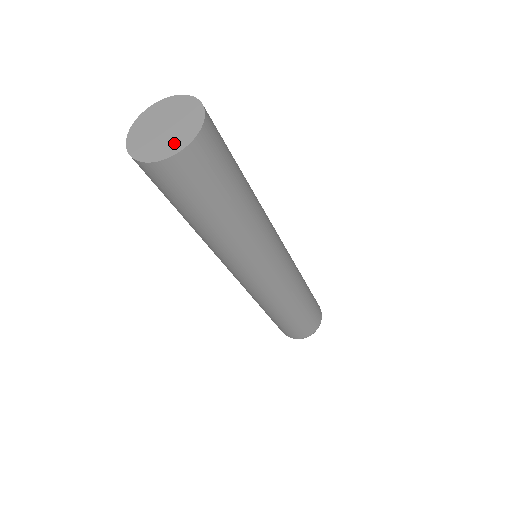
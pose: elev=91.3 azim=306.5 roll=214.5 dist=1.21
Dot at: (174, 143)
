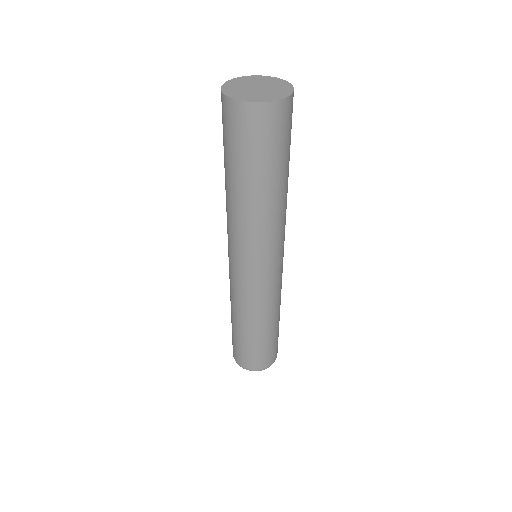
Dot at: (257, 97)
